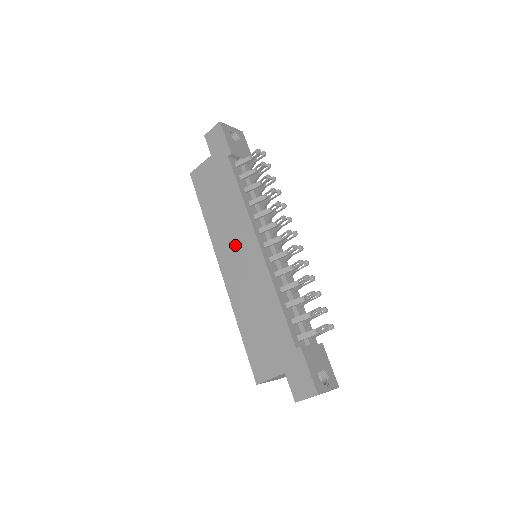
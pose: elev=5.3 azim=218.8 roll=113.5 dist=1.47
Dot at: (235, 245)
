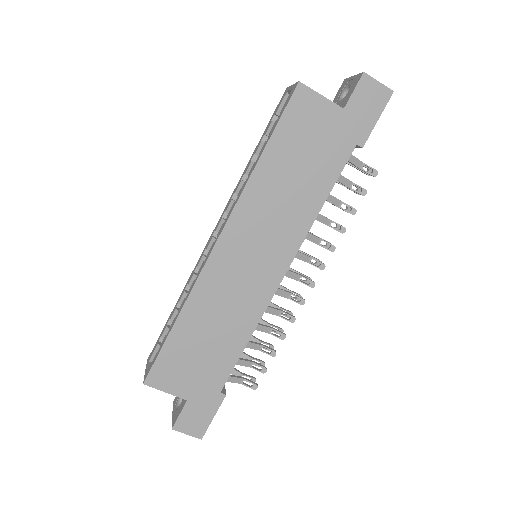
Dot at: (261, 241)
